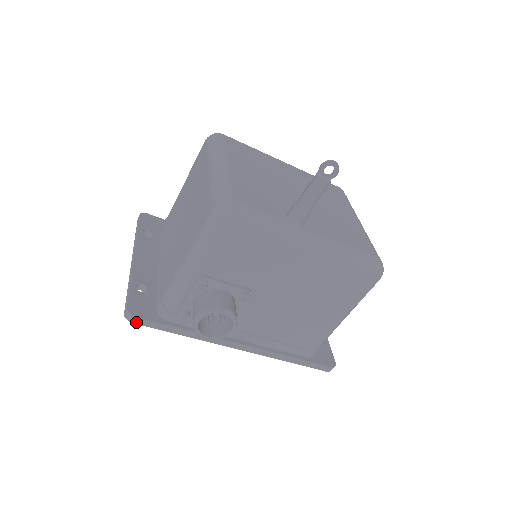
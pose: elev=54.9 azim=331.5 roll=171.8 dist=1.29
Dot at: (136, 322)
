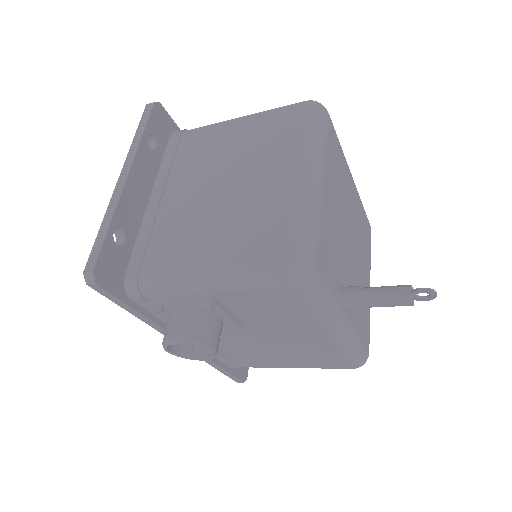
Dot at: (95, 288)
